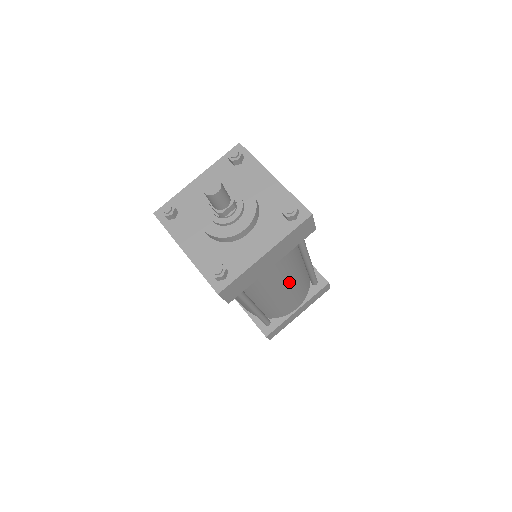
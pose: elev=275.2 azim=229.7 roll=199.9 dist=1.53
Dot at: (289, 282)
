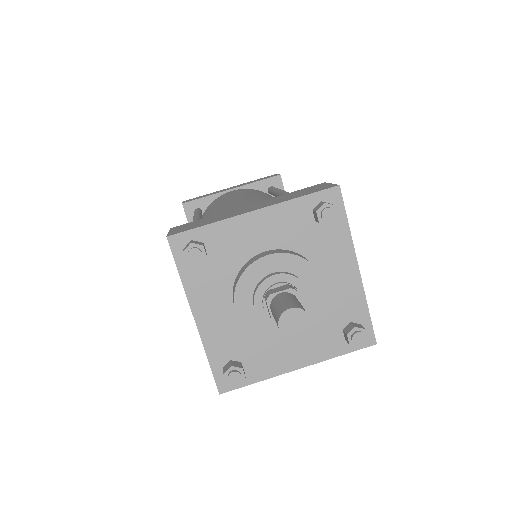
Dot at: occluded
